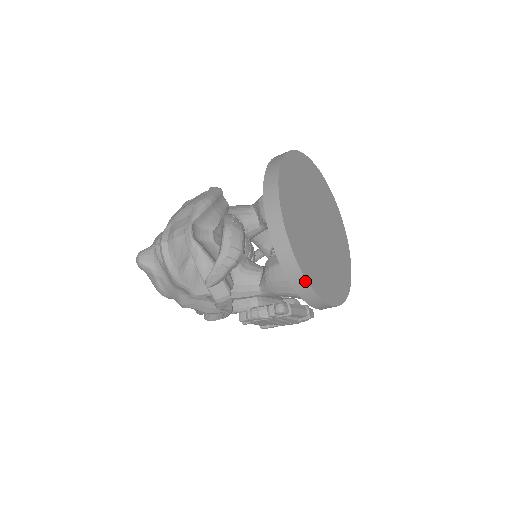
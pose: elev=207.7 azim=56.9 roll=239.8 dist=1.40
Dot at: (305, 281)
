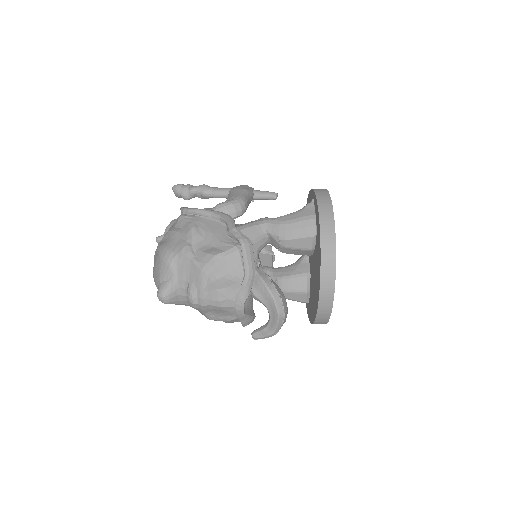
Dot at: occluded
